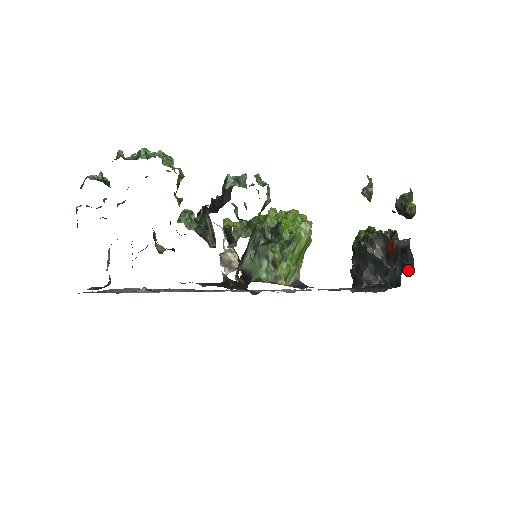
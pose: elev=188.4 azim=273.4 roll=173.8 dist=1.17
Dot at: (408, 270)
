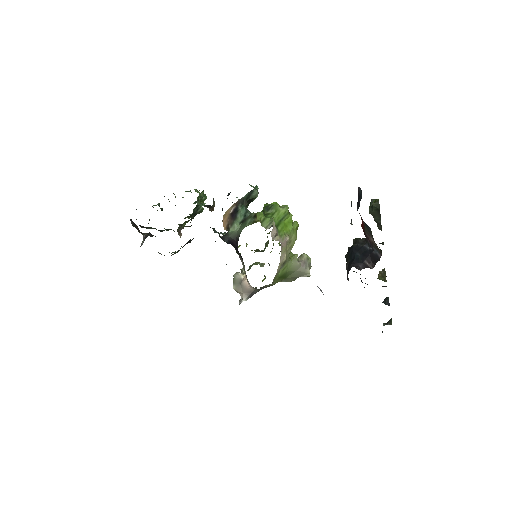
Dot at: (360, 200)
